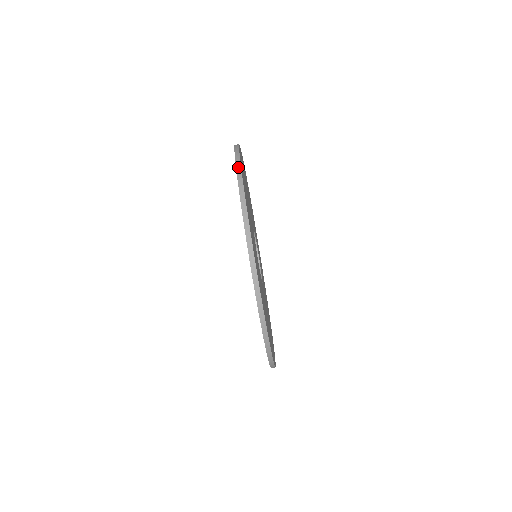
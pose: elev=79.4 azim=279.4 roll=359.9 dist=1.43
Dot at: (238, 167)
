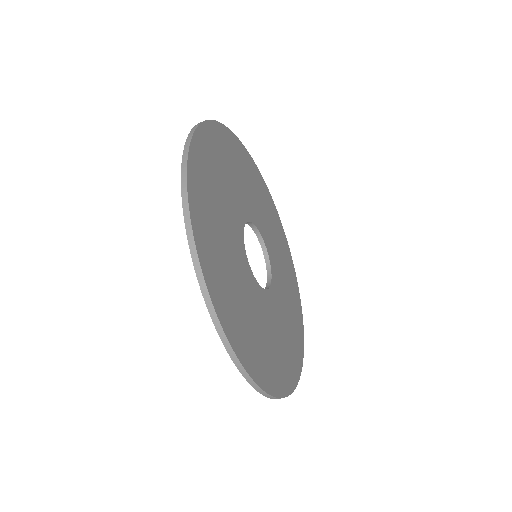
Dot at: (219, 330)
